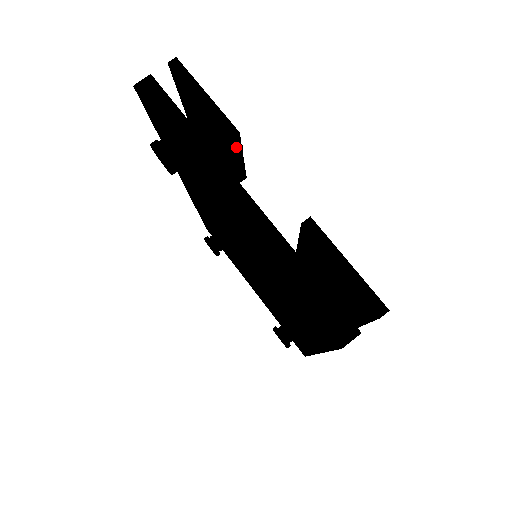
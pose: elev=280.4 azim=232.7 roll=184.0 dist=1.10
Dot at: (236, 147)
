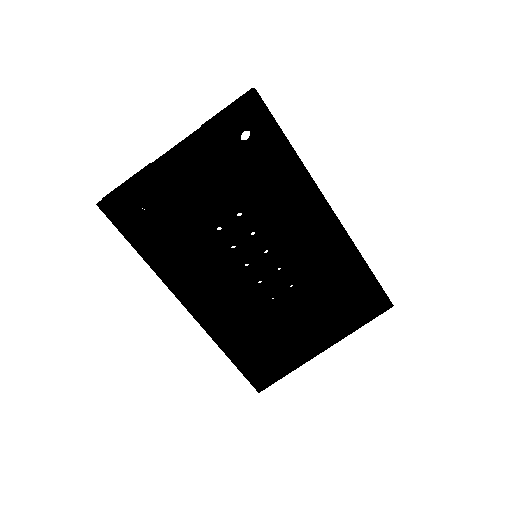
Dot at: occluded
